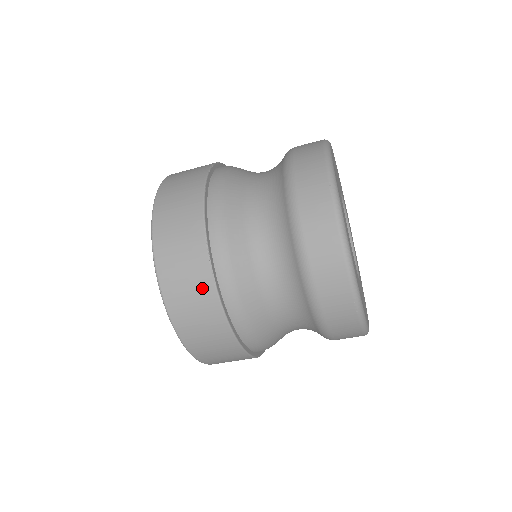
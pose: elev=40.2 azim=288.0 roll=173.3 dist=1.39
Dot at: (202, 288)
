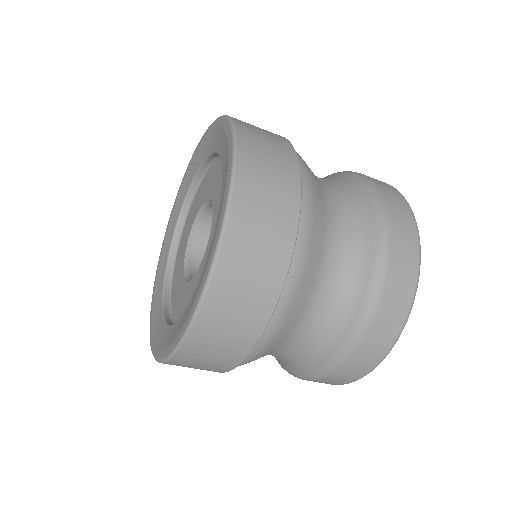
Dot at: (248, 328)
